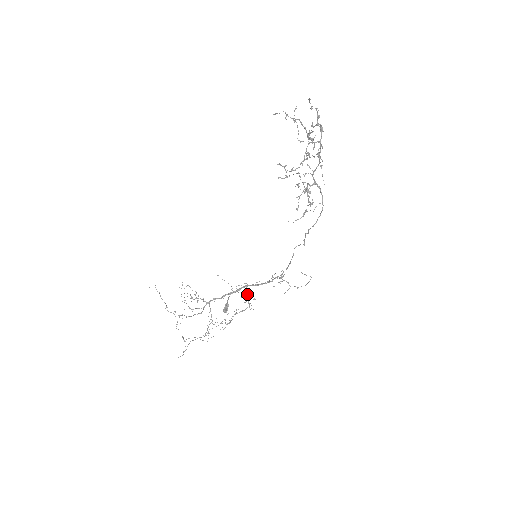
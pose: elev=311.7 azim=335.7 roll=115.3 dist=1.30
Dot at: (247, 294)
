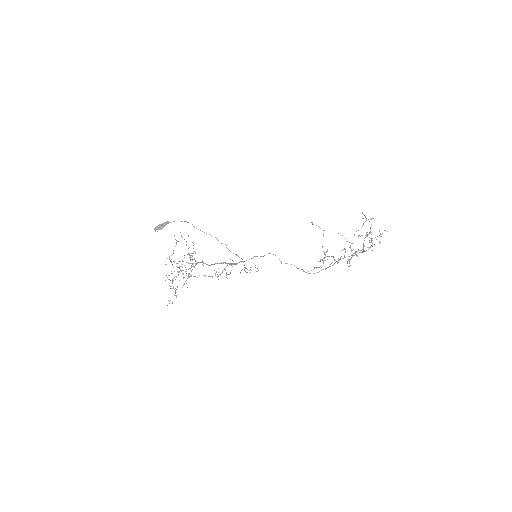
Dot at: (225, 269)
